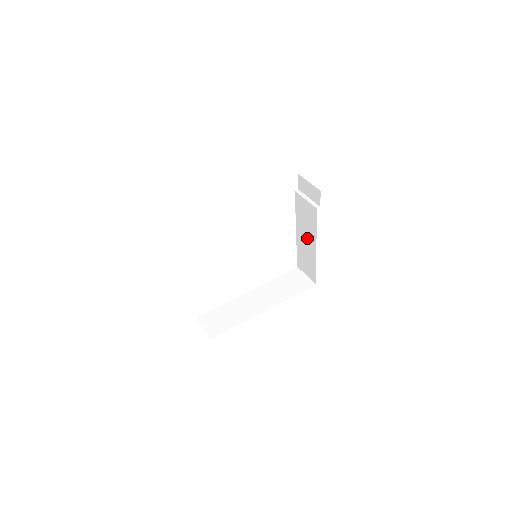
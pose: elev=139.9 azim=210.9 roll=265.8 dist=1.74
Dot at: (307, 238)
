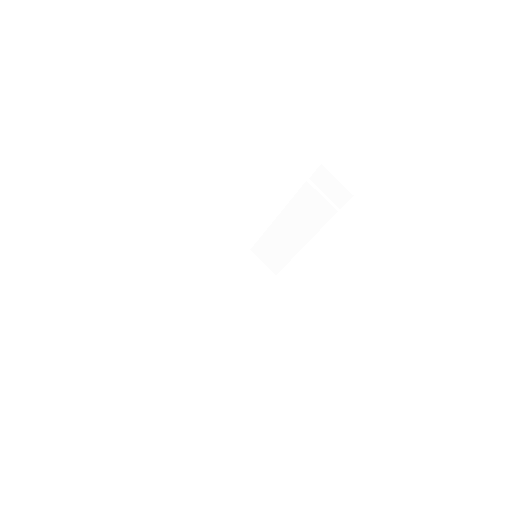
Dot at: (294, 231)
